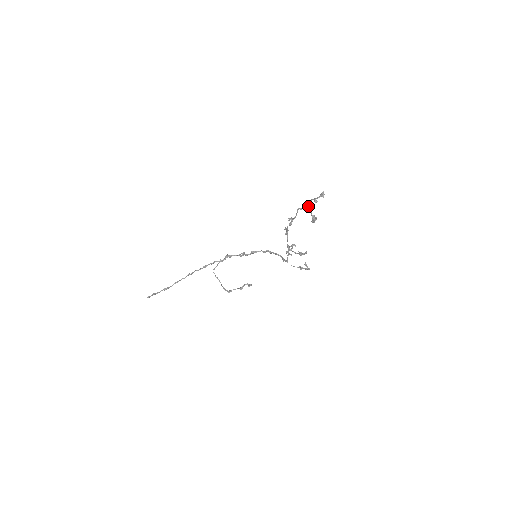
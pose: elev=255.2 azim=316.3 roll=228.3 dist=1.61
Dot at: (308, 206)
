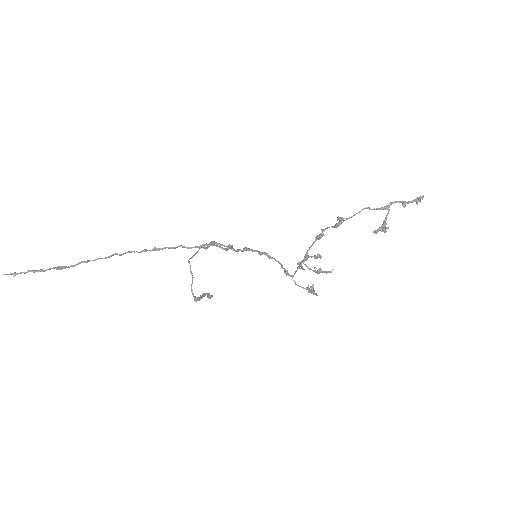
Dot at: (386, 208)
